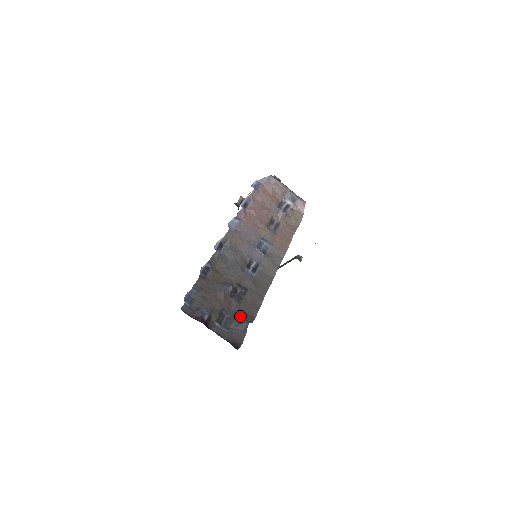
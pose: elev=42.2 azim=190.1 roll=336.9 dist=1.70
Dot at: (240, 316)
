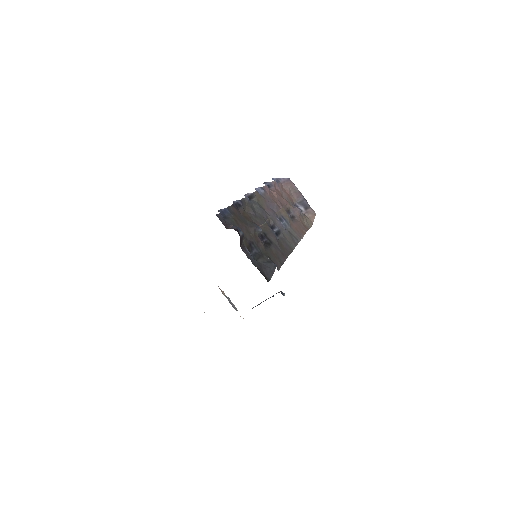
Dot at: (267, 257)
